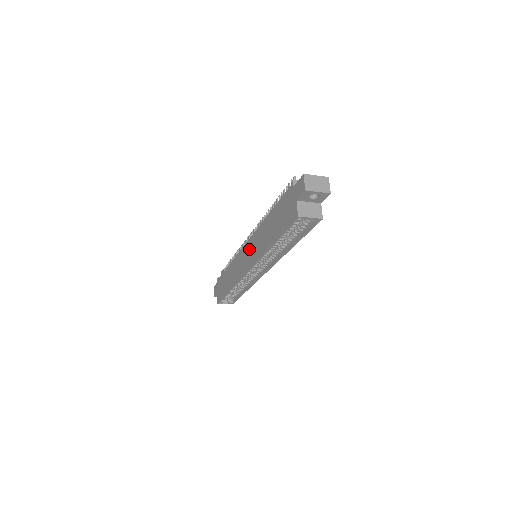
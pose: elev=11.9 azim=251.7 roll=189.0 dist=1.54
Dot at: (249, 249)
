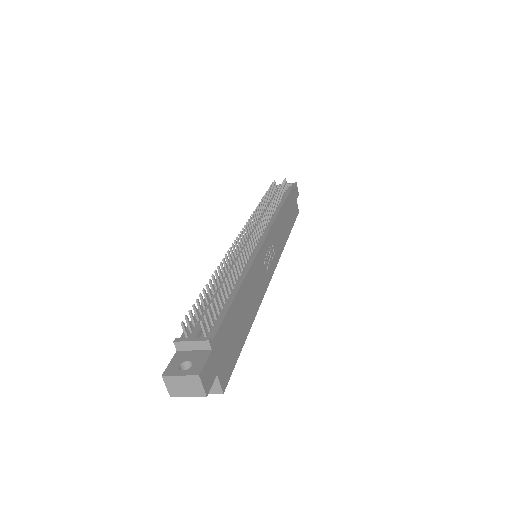
Dot at: occluded
